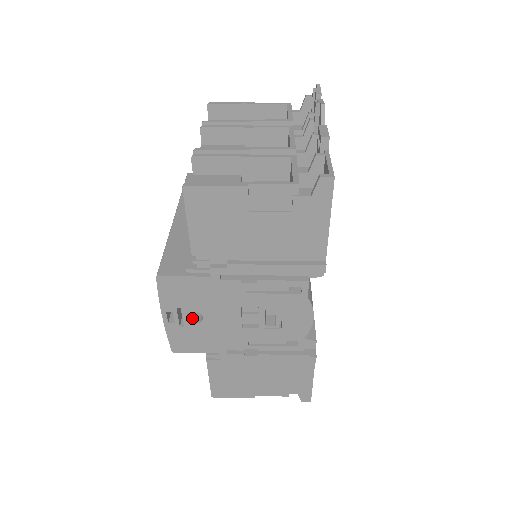
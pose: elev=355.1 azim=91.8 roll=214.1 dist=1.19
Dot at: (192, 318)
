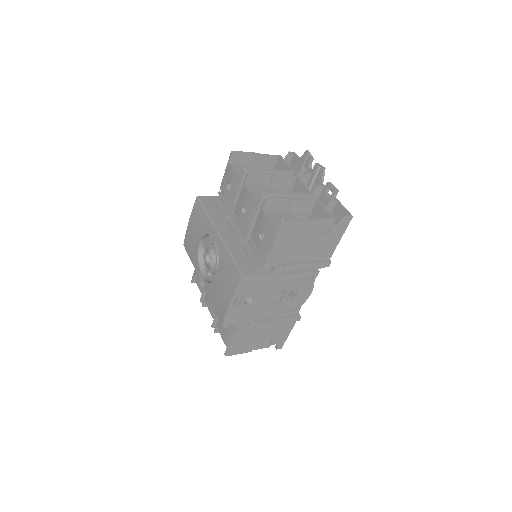
Dot at: (244, 301)
